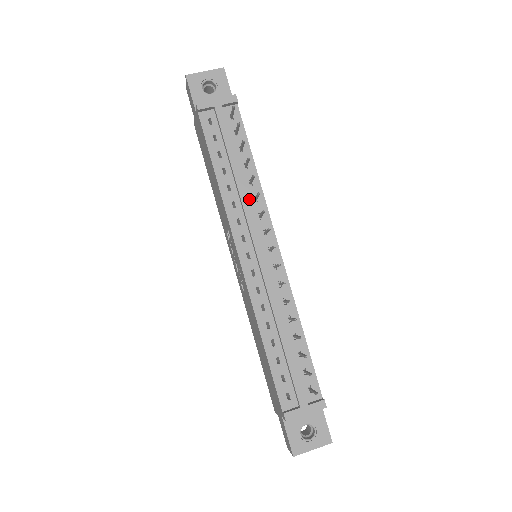
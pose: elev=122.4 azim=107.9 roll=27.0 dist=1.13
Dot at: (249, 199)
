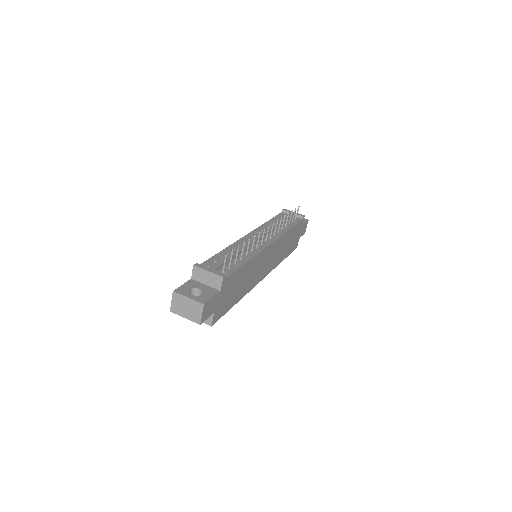
Dot at: occluded
